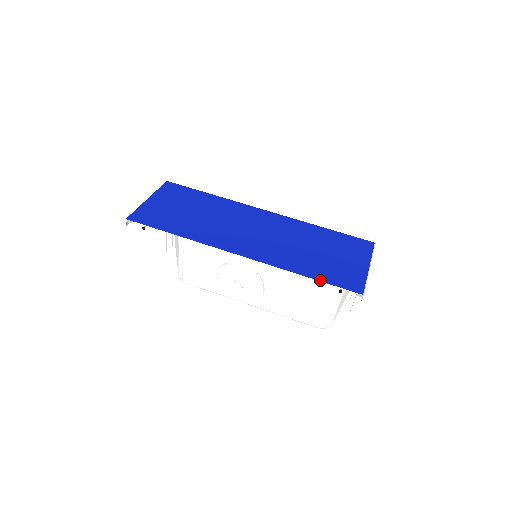
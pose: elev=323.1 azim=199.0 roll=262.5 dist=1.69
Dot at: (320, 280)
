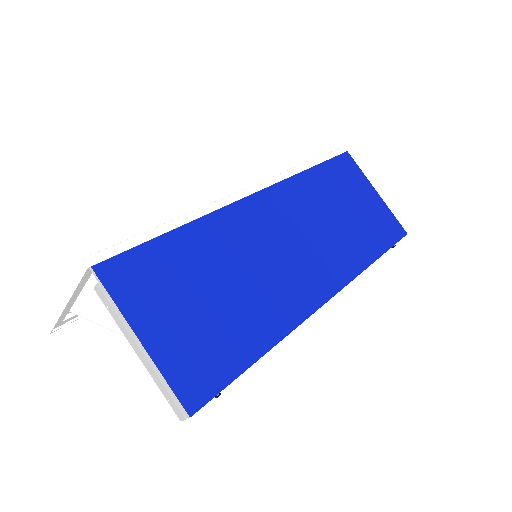
Dot at: occluded
